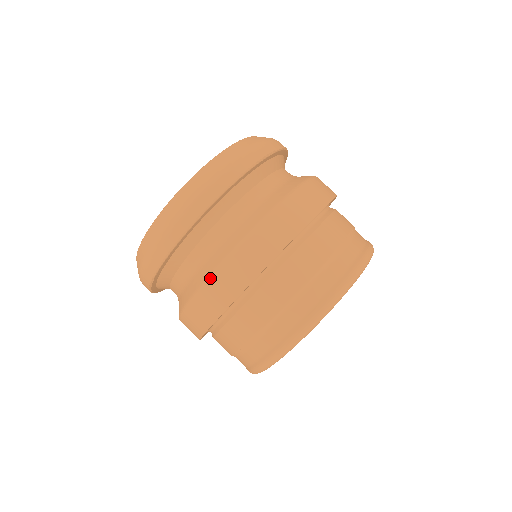
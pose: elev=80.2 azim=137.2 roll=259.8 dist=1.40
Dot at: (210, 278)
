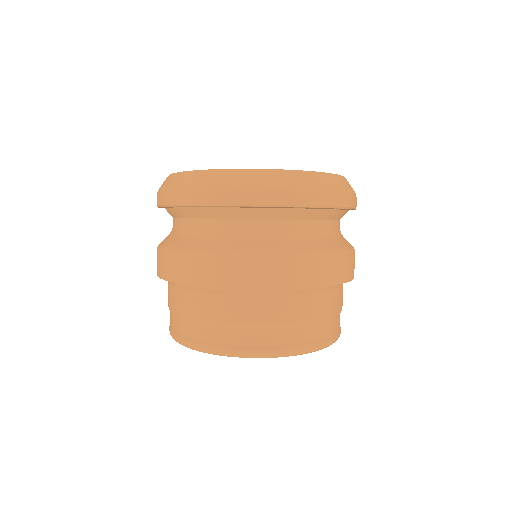
Dot at: (223, 255)
